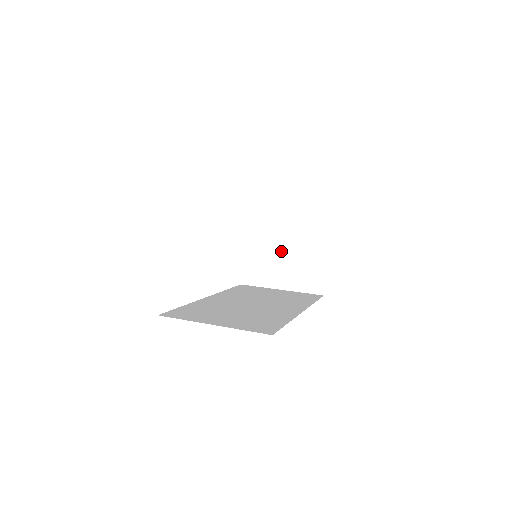
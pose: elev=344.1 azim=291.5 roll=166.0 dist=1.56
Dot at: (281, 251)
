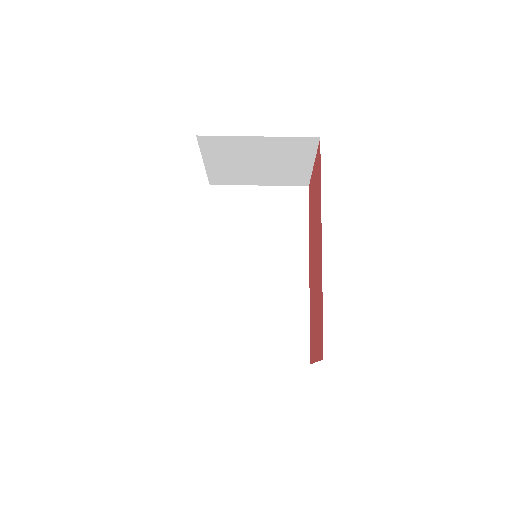
Dot at: (255, 165)
